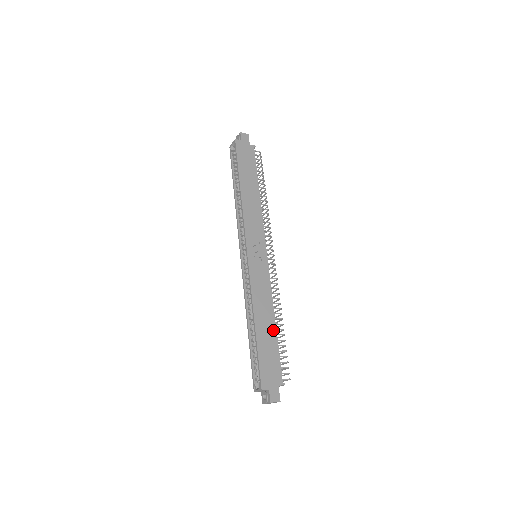
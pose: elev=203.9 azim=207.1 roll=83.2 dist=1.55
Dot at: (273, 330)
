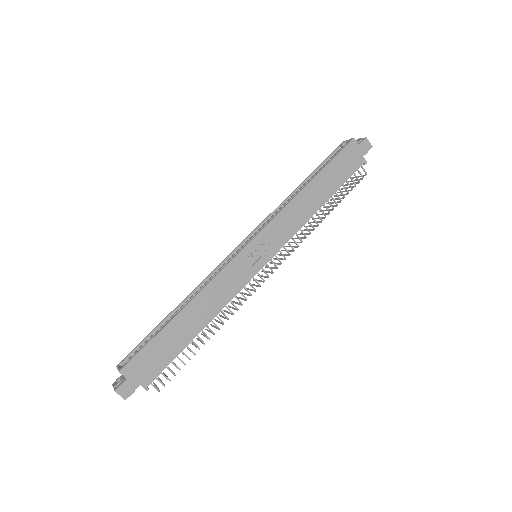
Dot at: (193, 333)
